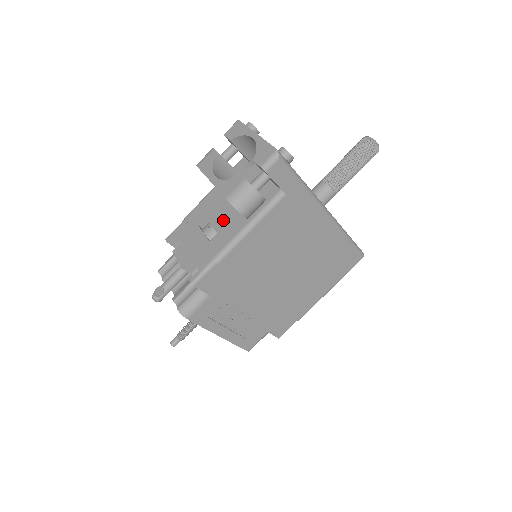
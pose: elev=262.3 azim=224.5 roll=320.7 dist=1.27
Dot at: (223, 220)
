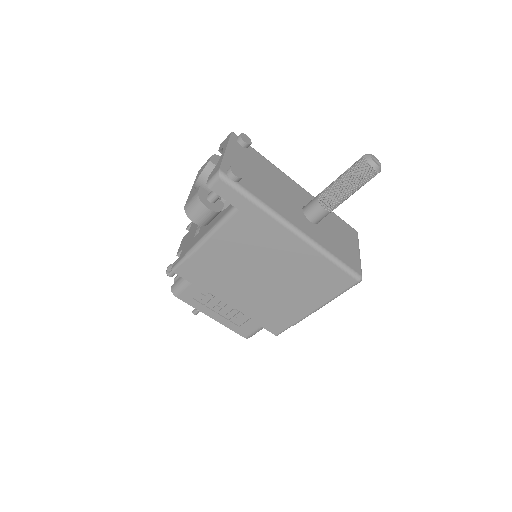
Dot at: occluded
